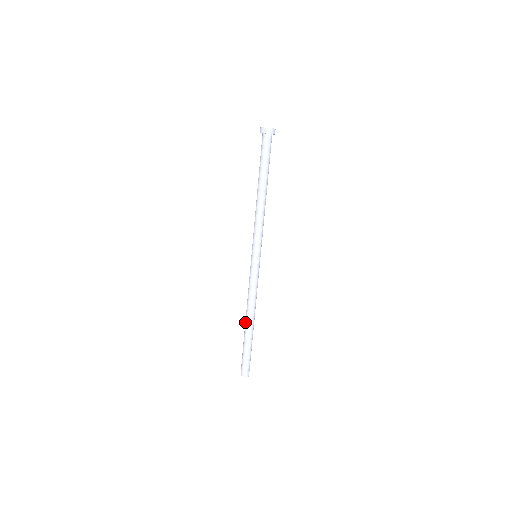
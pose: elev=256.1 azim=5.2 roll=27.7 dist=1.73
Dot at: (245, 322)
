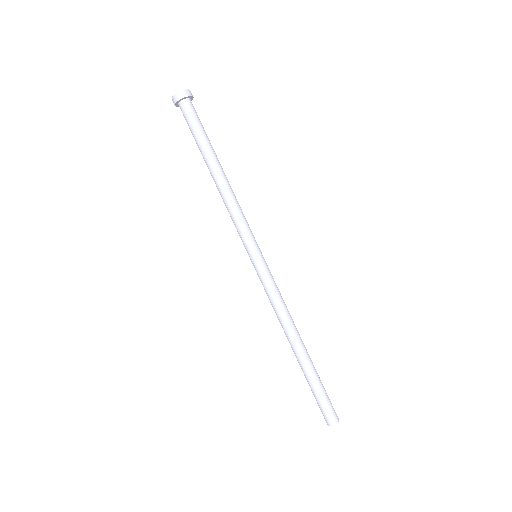
Dot at: occluded
